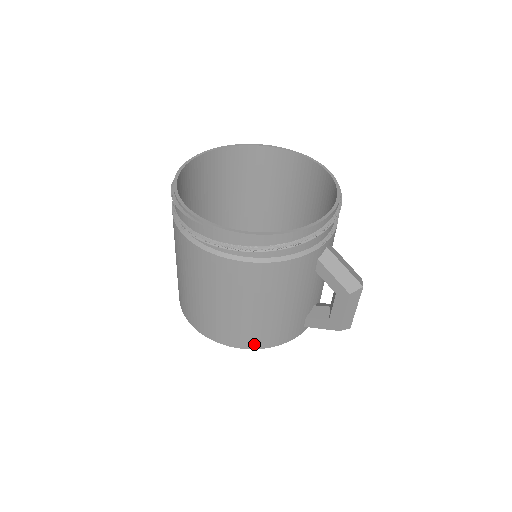
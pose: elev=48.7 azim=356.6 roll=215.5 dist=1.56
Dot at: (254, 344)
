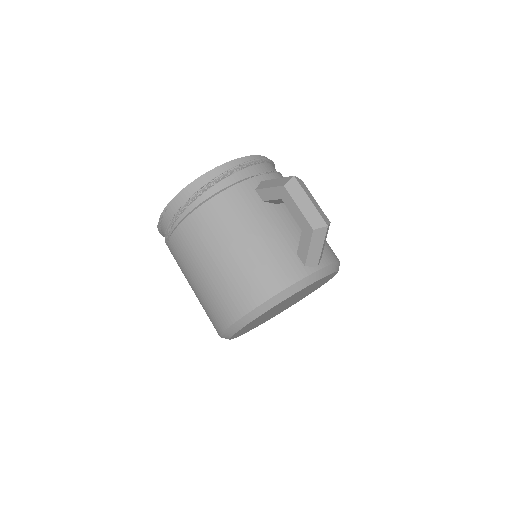
Dot at: (257, 297)
